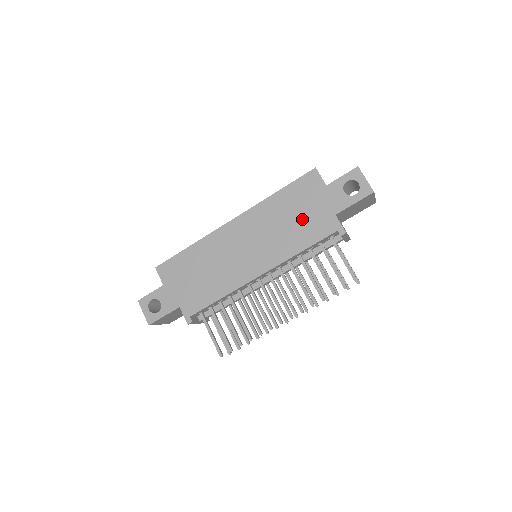
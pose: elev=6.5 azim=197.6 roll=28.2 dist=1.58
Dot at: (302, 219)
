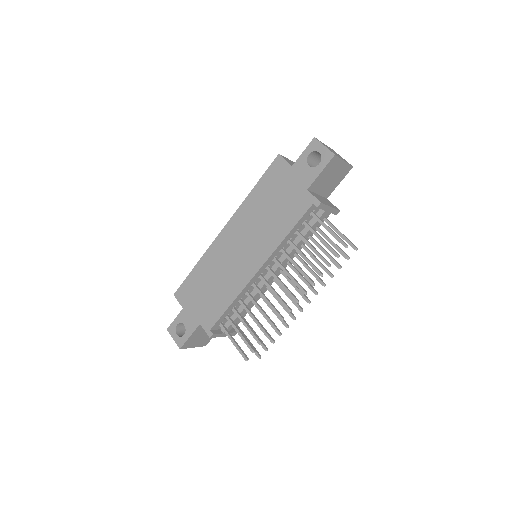
Dot at: (279, 205)
